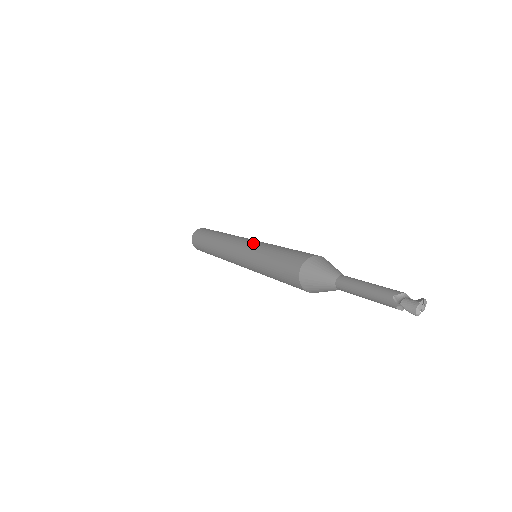
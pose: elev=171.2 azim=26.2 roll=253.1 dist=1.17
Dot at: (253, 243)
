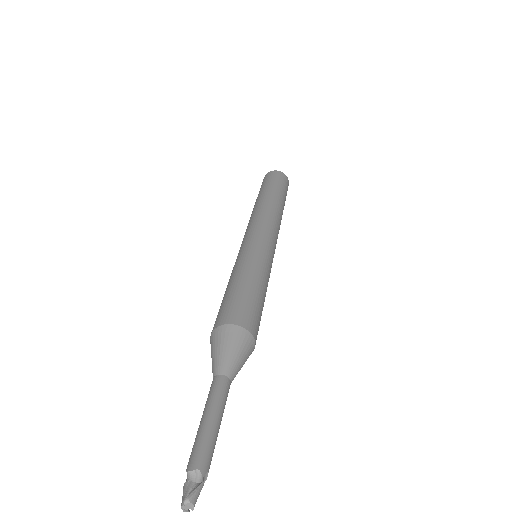
Dot at: (240, 250)
